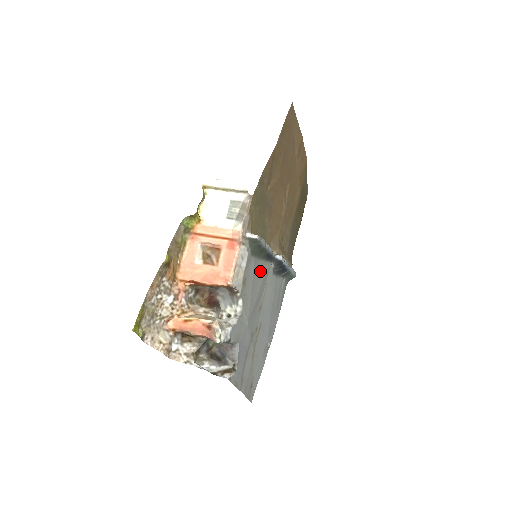
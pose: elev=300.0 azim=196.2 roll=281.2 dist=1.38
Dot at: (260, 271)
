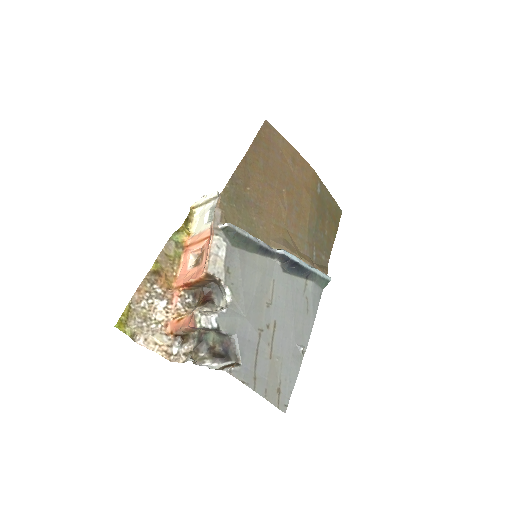
Dot at: (254, 264)
